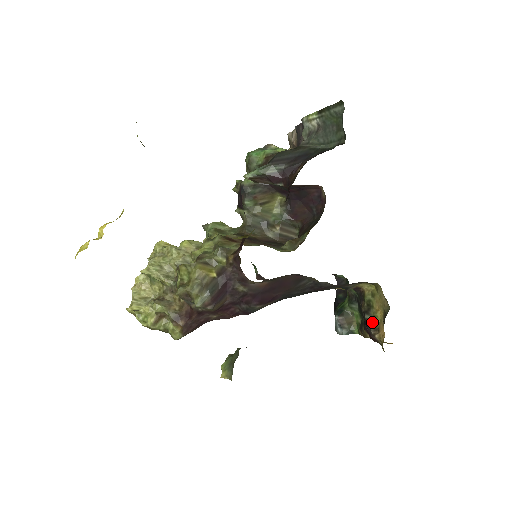
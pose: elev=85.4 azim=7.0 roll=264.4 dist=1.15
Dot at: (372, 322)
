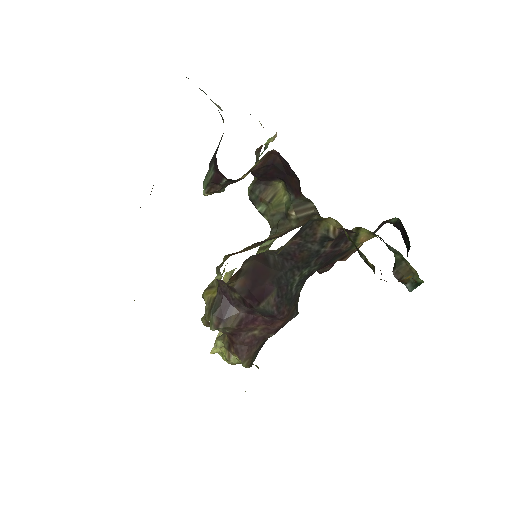
Dot at: (367, 262)
